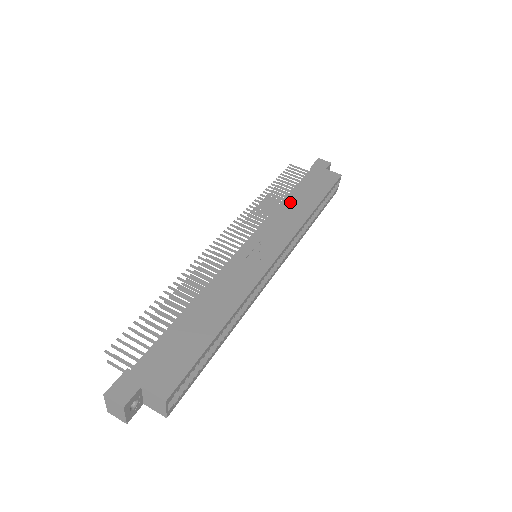
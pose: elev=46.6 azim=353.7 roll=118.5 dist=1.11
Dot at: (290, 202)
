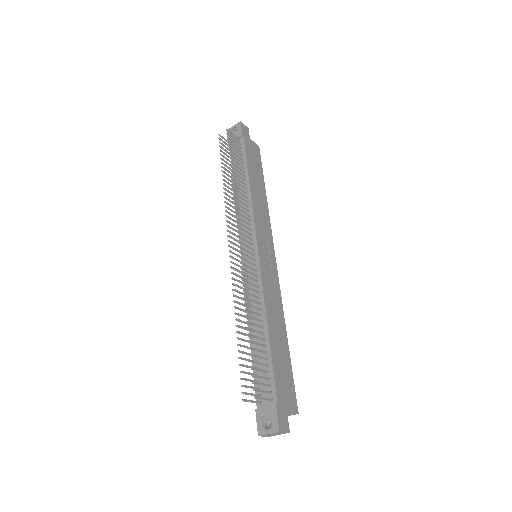
Dot at: (254, 190)
